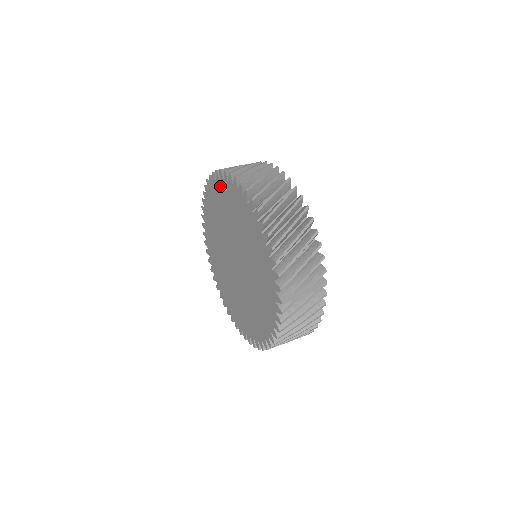
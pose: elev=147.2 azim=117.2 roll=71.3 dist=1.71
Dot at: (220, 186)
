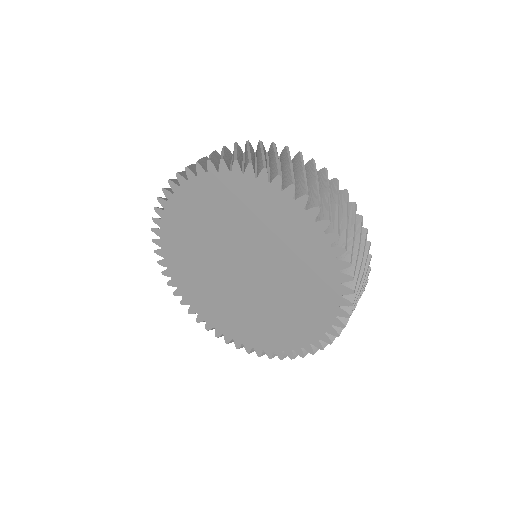
Dot at: (229, 180)
